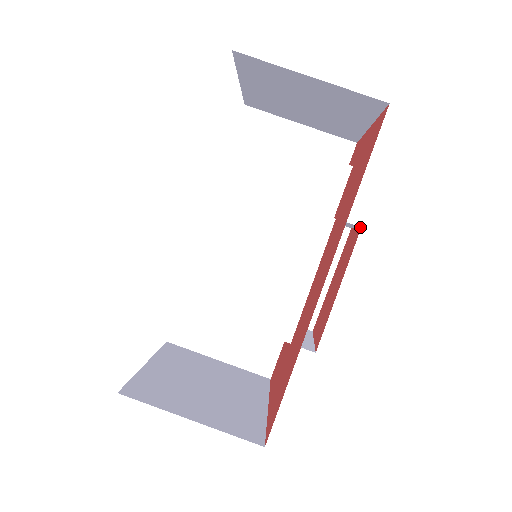
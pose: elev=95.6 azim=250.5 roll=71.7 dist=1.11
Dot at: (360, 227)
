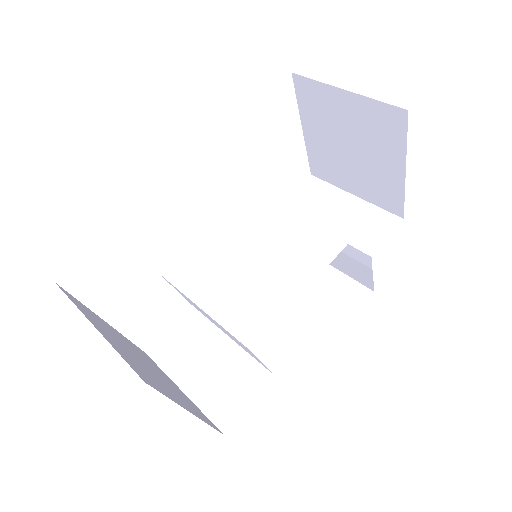
Dot at: (371, 258)
